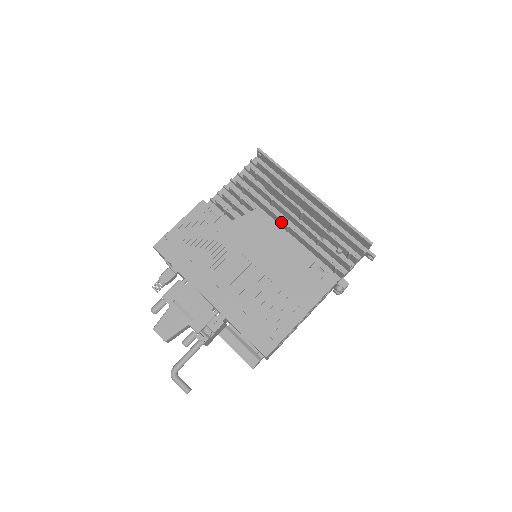
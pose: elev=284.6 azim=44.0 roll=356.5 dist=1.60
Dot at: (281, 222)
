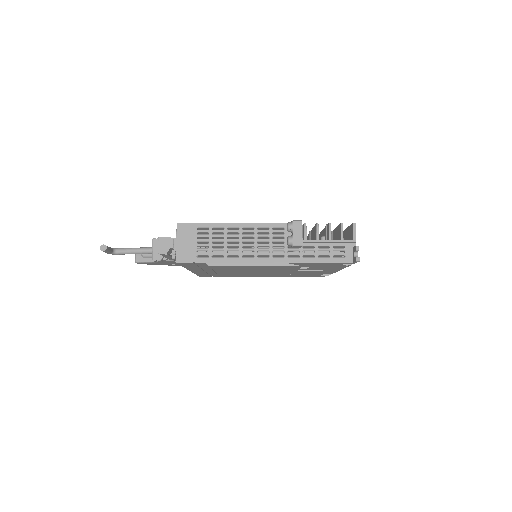
Dot at: occluded
